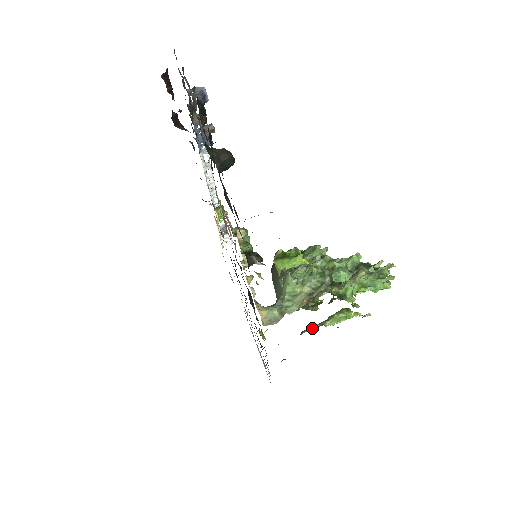
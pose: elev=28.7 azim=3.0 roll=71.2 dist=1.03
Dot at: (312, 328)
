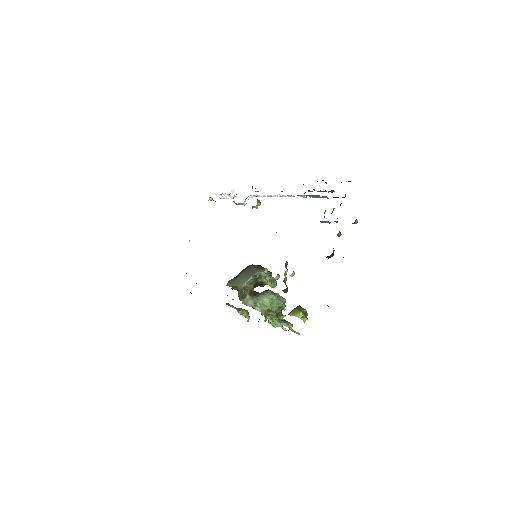
Dot at: (235, 308)
